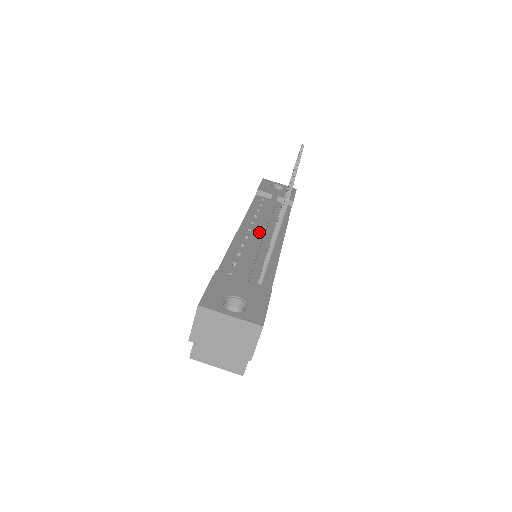
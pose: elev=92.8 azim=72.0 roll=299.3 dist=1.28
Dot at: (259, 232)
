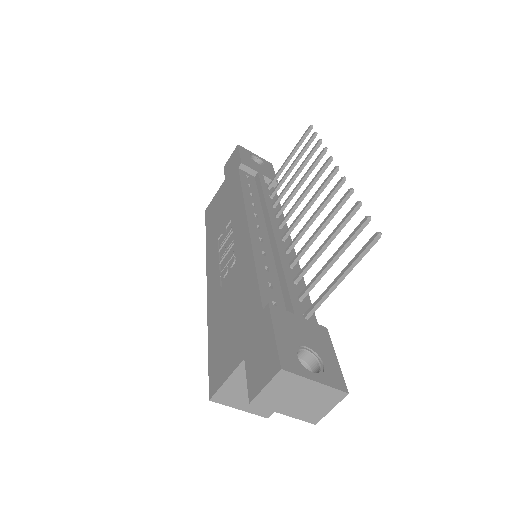
Dot at: (275, 234)
